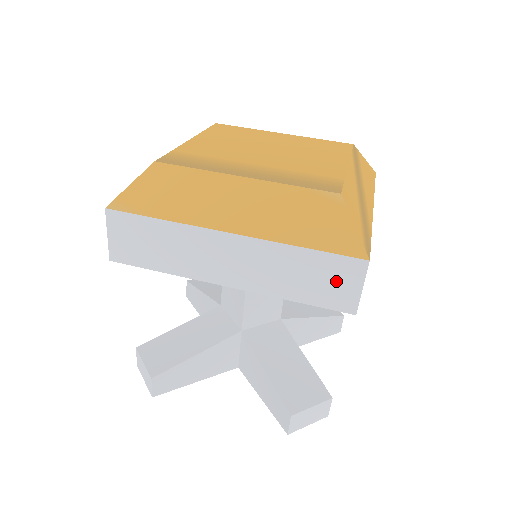
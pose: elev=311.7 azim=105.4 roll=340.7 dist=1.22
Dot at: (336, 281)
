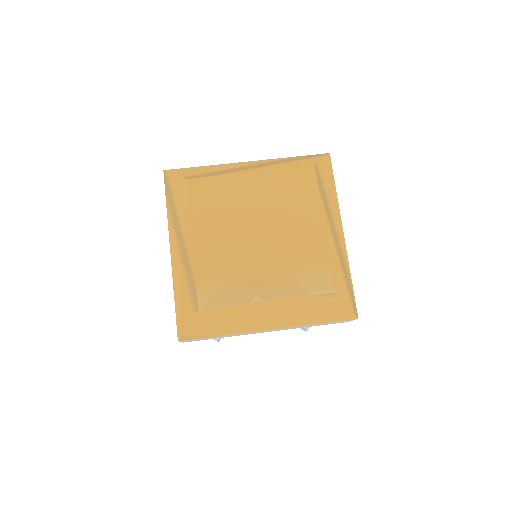
Dot at: (337, 322)
